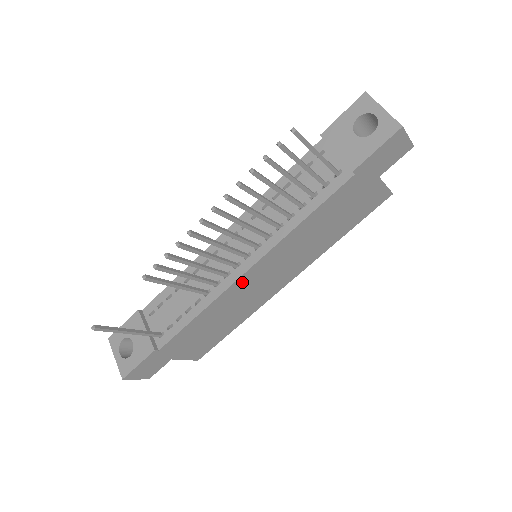
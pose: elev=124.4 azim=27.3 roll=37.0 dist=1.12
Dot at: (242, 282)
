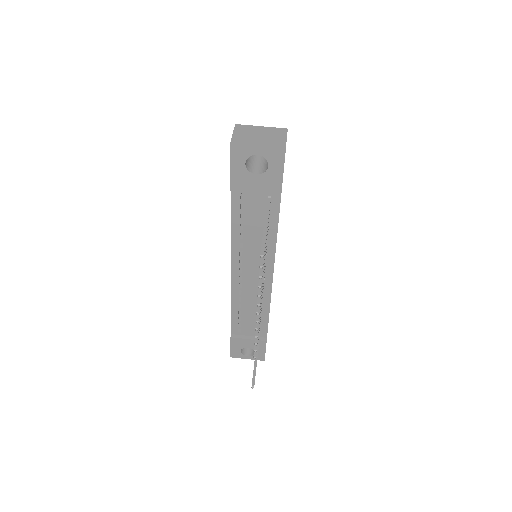
Dot at: occluded
